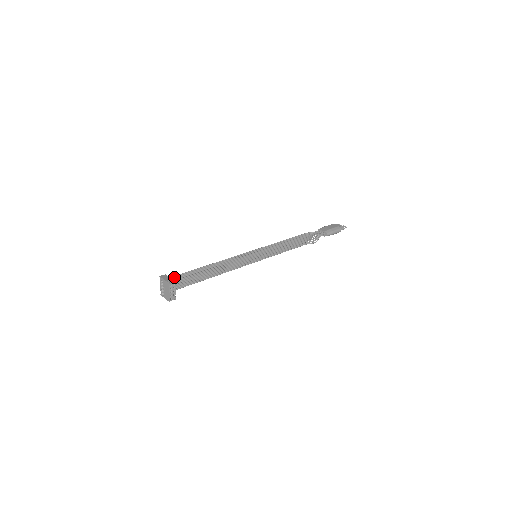
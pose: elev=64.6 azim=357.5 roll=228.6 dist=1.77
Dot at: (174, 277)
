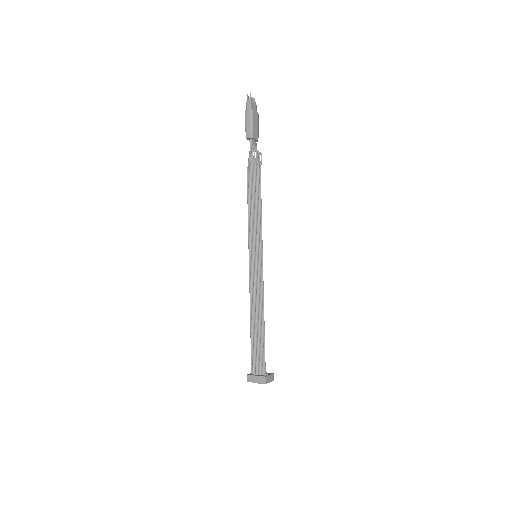
Dot at: (265, 368)
